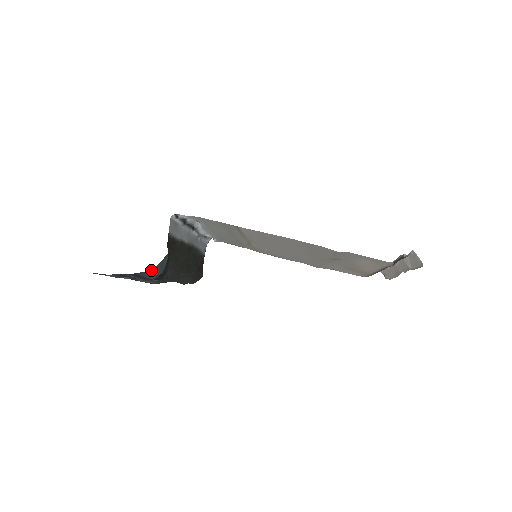
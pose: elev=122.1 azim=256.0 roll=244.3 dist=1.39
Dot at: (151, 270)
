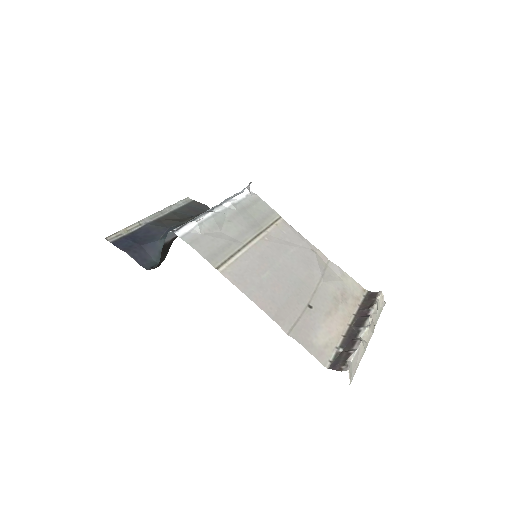
Dot at: (159, 241)
